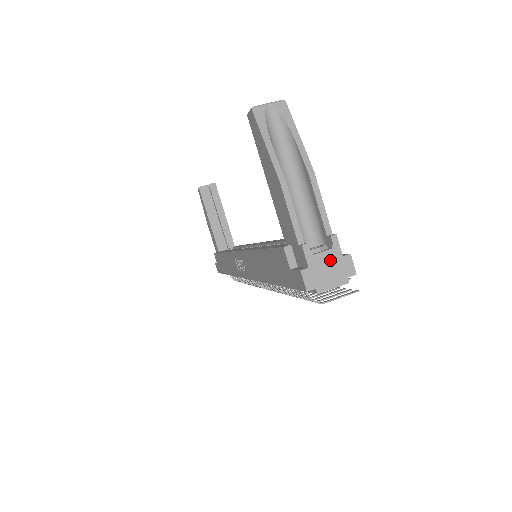
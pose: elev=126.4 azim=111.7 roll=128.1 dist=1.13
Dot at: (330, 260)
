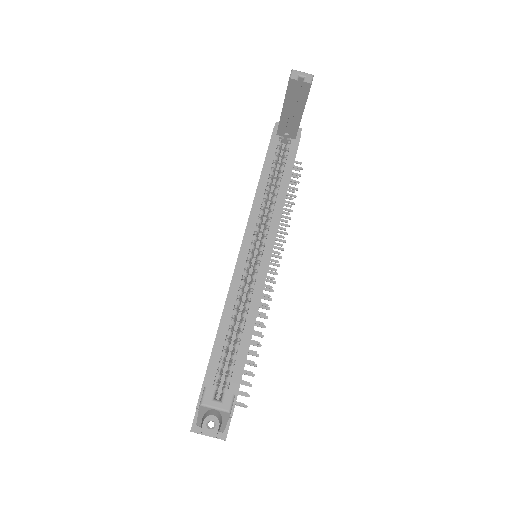
Dot at: occluded
